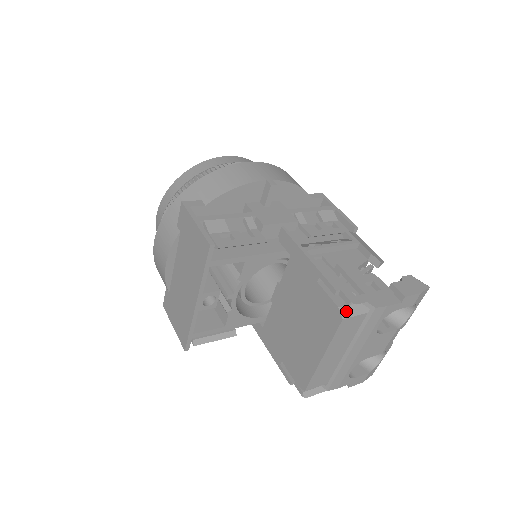
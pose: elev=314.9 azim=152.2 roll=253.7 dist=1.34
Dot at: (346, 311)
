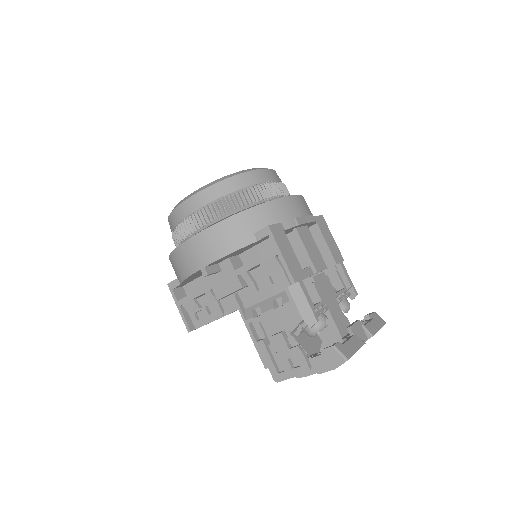
Dot at: occluded
